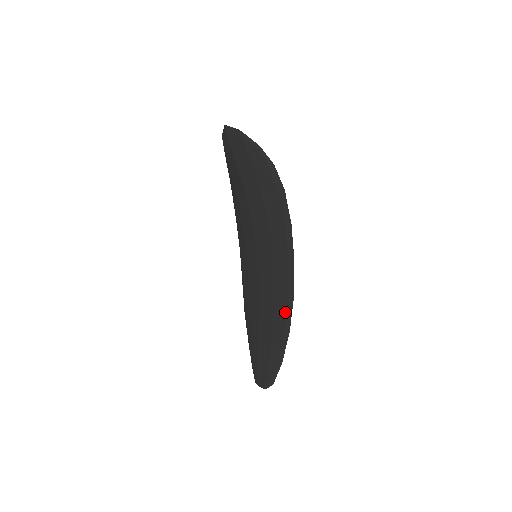
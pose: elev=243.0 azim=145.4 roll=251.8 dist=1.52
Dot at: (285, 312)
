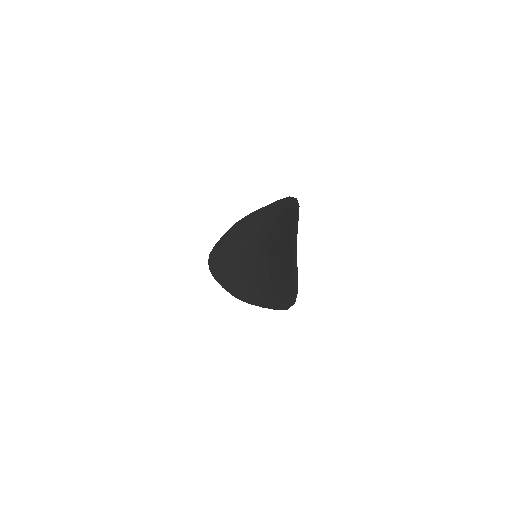
Dot at: (241, 294)
